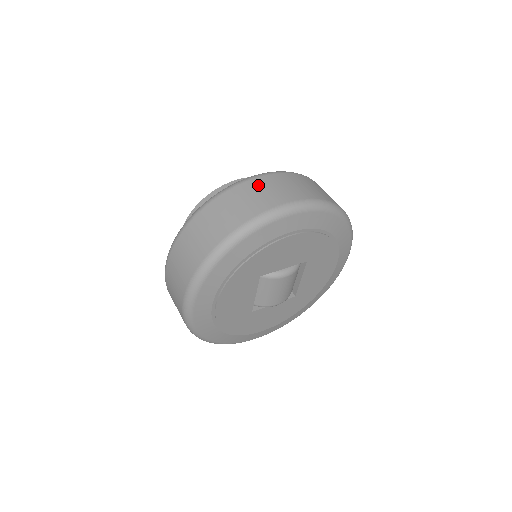
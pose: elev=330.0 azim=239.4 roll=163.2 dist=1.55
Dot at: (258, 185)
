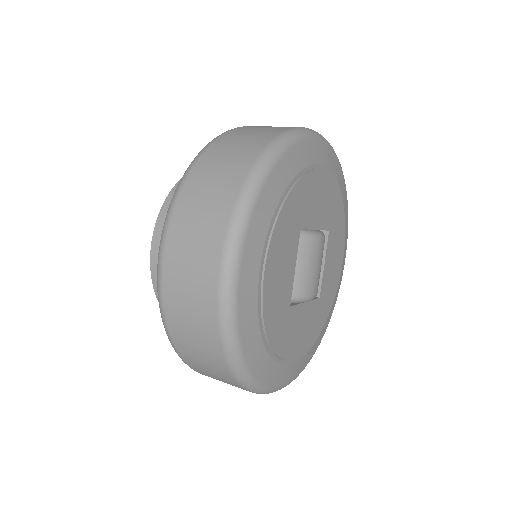
Dot at: occluded
